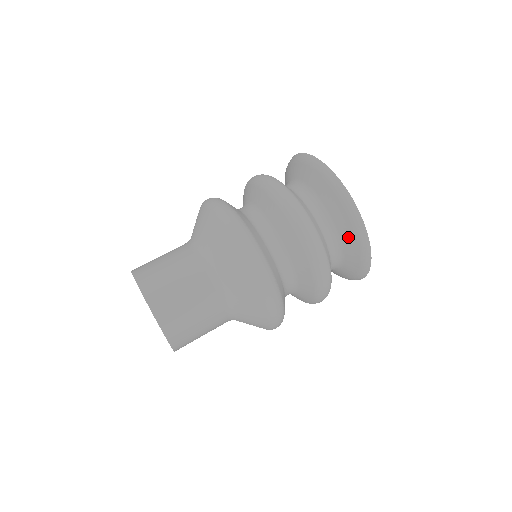
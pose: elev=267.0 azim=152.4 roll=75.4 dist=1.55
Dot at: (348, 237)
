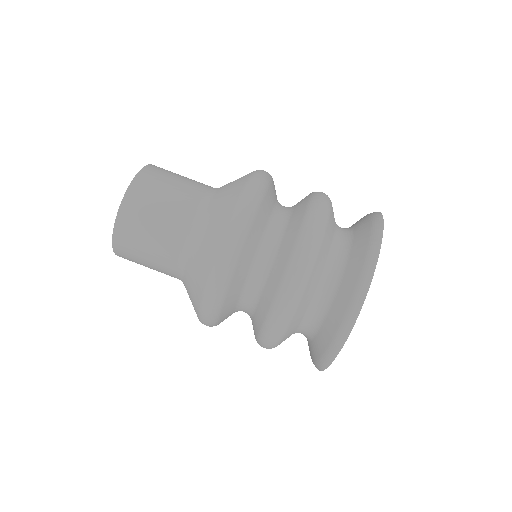
Dot at: (316, 347)
